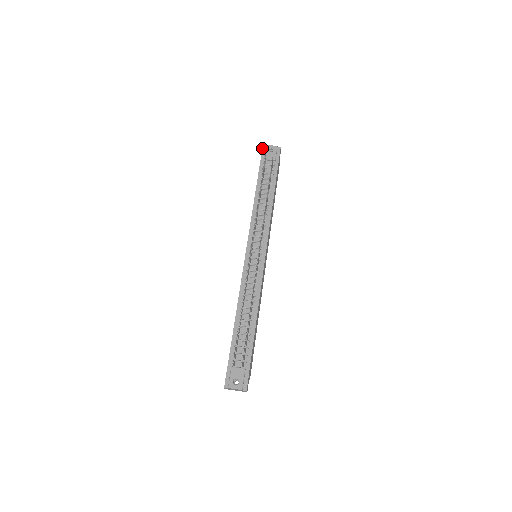
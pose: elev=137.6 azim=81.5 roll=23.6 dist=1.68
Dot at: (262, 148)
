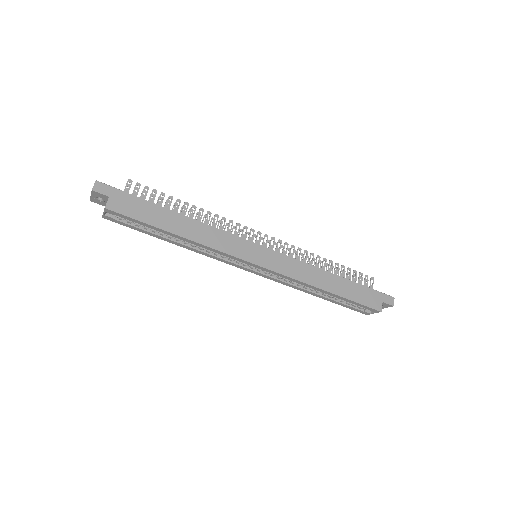
Dot at: occluded
